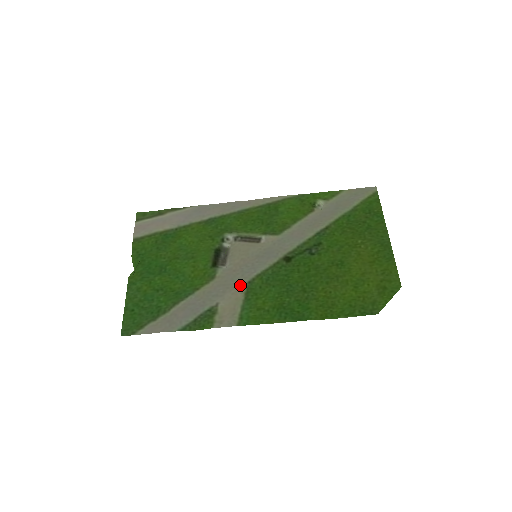
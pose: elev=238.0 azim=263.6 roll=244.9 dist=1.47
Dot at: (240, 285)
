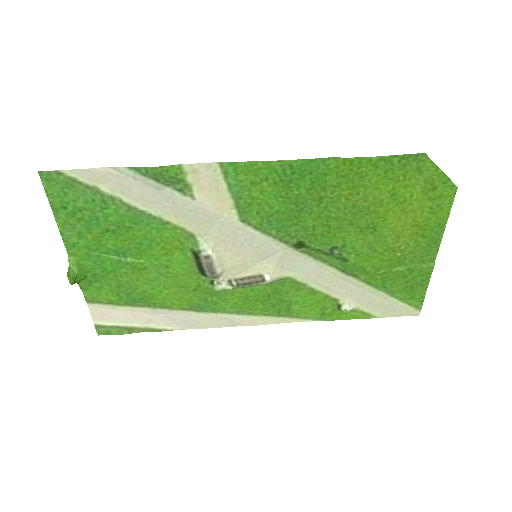
Dot at: (229, 219)
